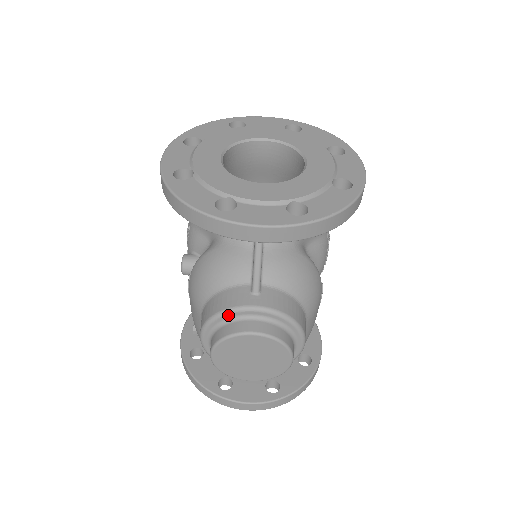
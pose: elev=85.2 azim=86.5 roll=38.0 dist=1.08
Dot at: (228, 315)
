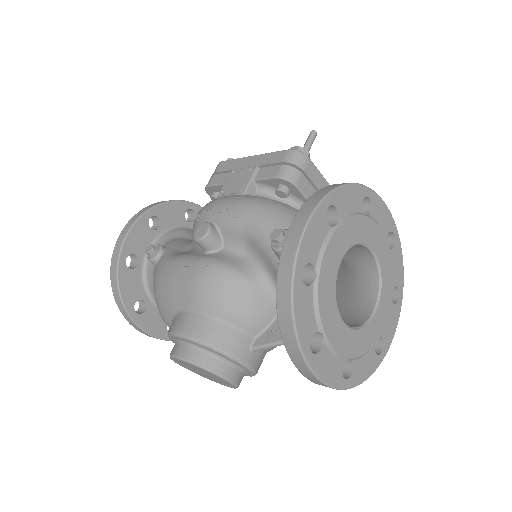
Dot at: (222, 355)
